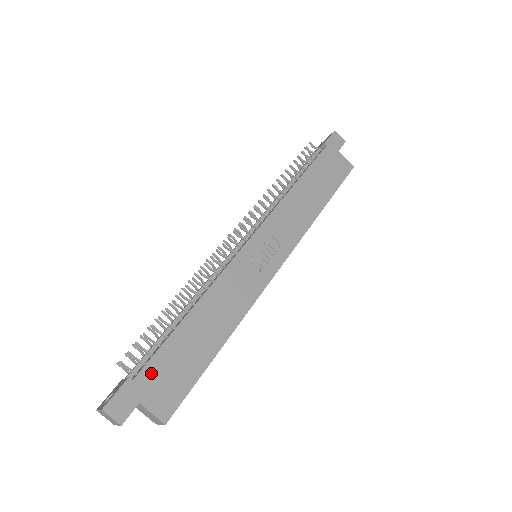
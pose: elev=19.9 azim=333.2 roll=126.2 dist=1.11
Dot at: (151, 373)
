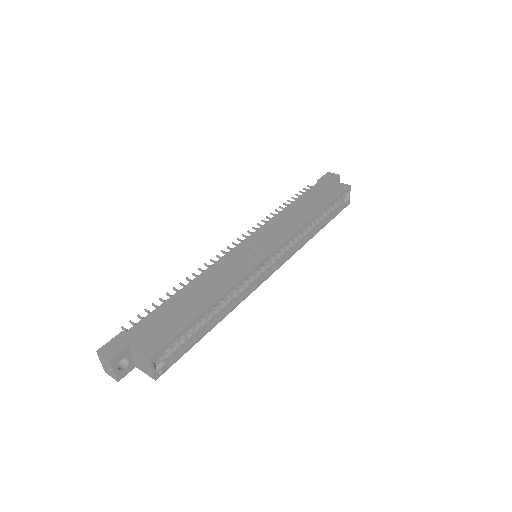
Dot at: (142, 327)
